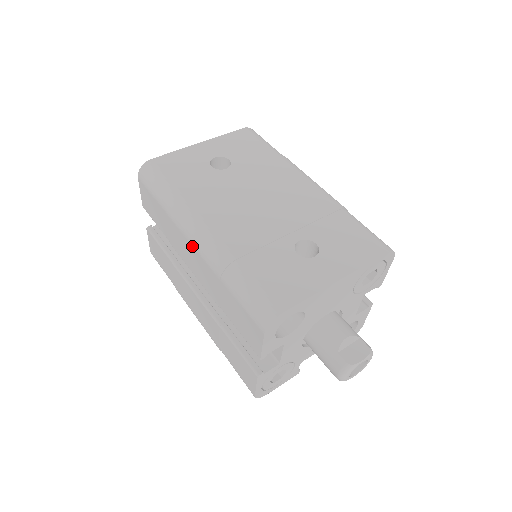
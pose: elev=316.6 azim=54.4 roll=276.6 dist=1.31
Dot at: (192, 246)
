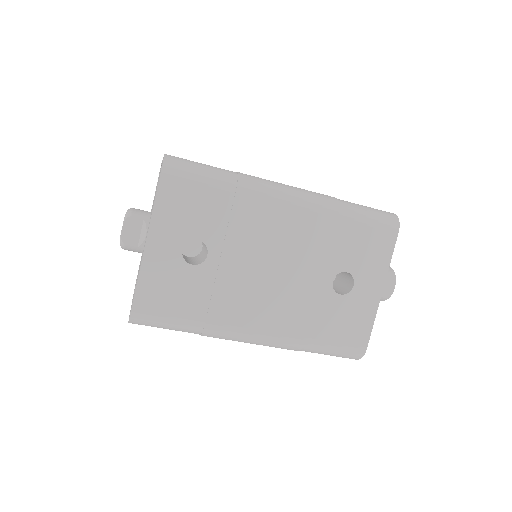
Dot at: (250, 343)
